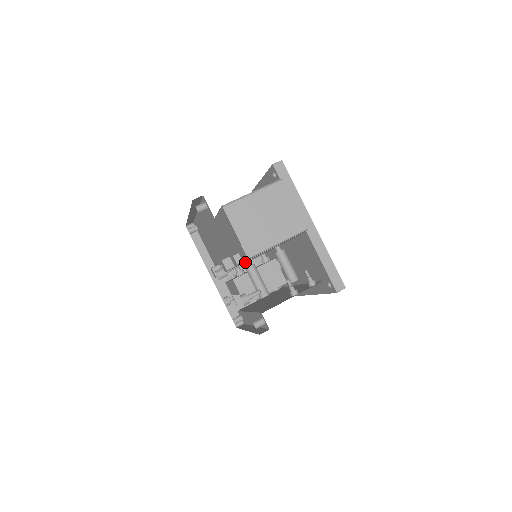
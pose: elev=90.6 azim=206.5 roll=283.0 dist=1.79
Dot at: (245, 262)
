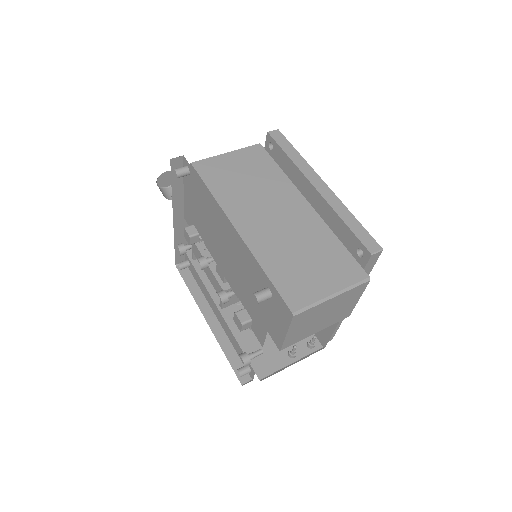
Dot at: occluded
